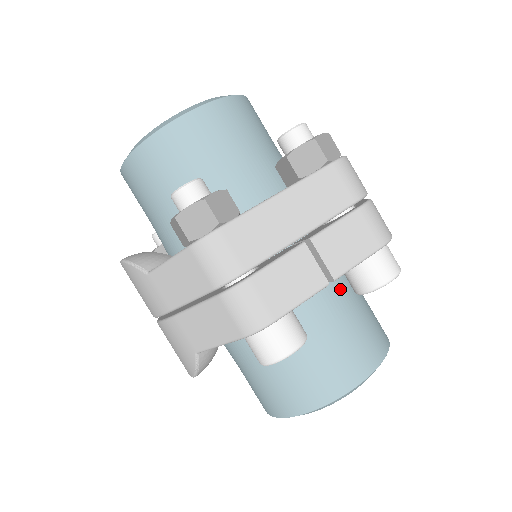
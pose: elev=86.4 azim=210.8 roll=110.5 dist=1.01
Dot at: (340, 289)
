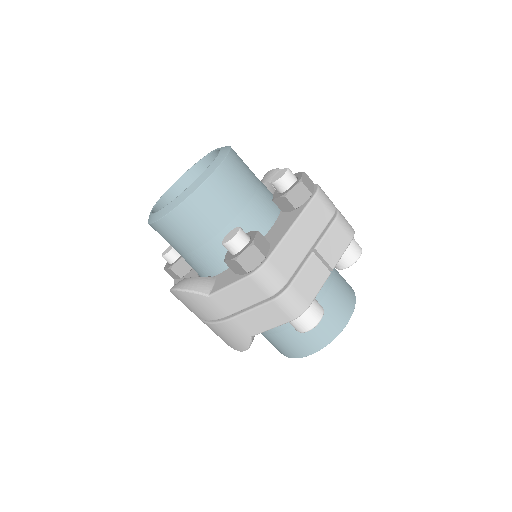
Dot at: occluded
